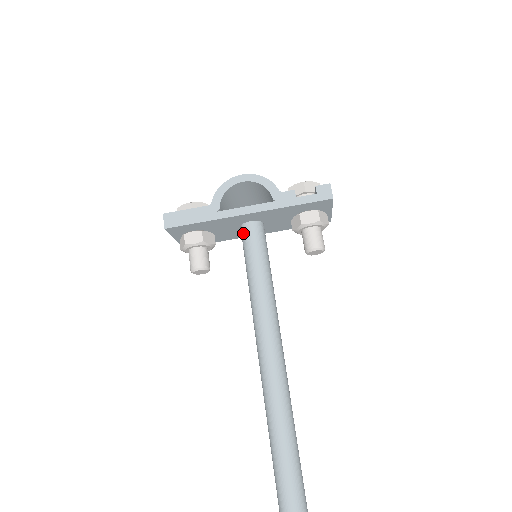
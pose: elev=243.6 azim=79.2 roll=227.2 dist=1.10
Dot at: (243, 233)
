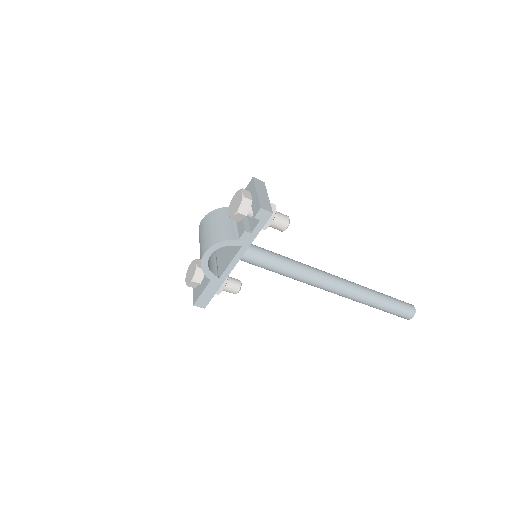
Dot at: occluded
